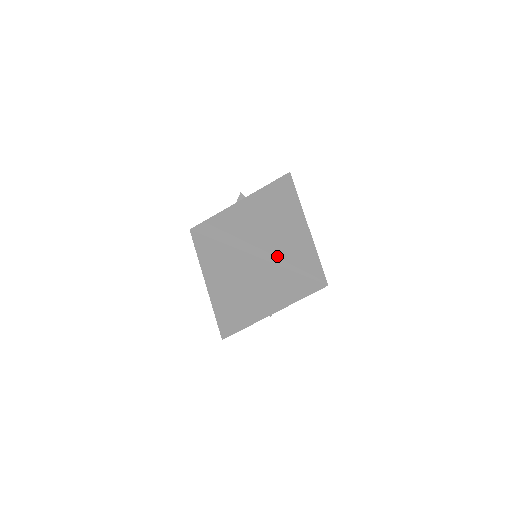
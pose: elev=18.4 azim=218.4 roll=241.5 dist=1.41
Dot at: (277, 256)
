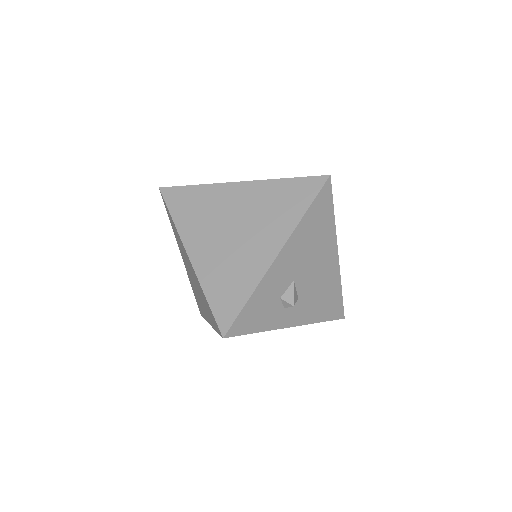
Dot at: occluded
